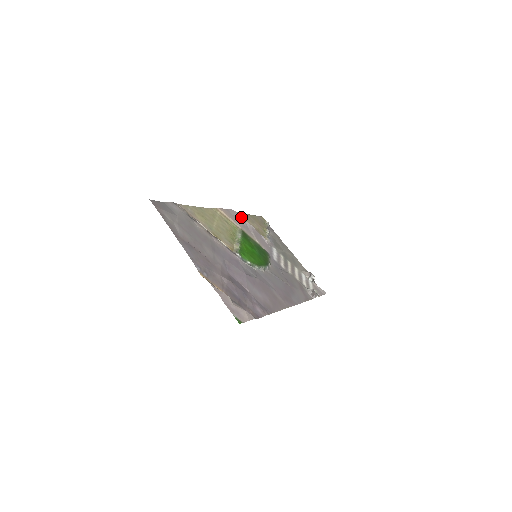
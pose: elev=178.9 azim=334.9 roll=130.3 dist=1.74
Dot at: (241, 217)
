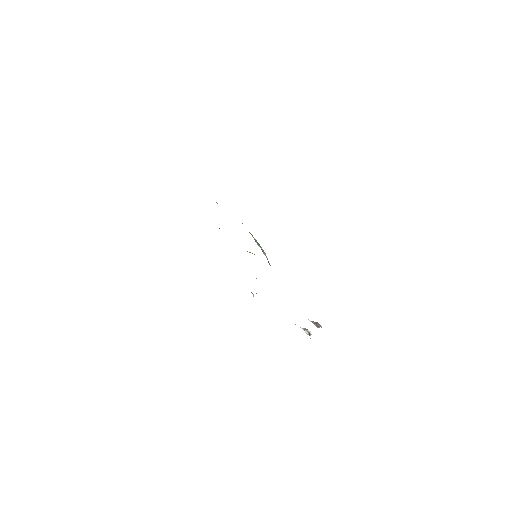
Dot at: occluded
